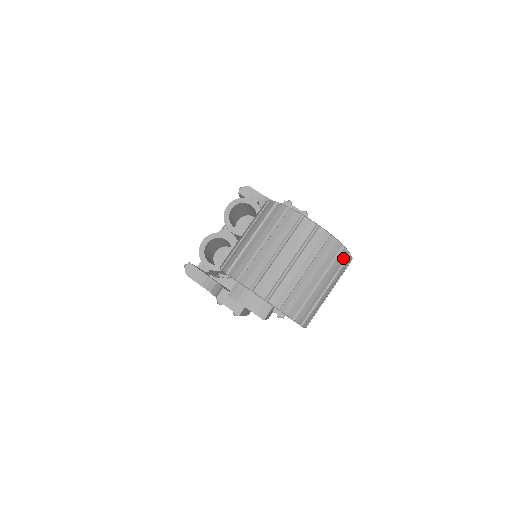
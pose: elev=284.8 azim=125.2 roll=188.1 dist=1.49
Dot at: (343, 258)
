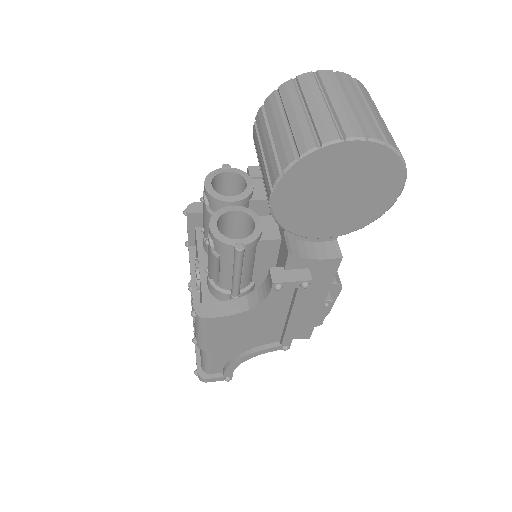
Dot at: occluded
